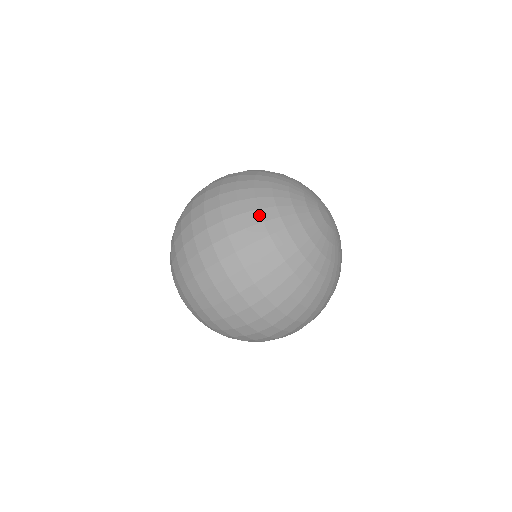
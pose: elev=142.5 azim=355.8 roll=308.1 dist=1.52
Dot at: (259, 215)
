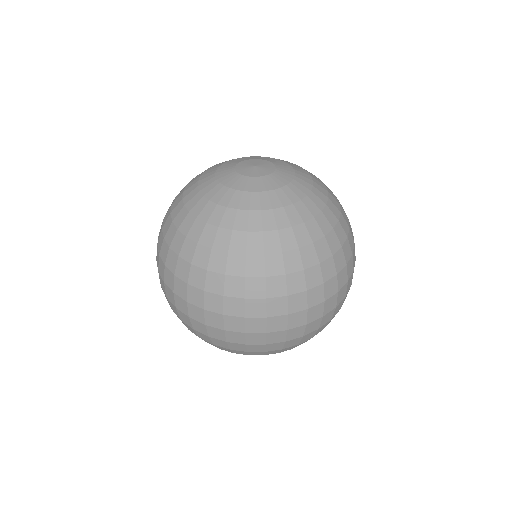
Dot at: (218, 252)
